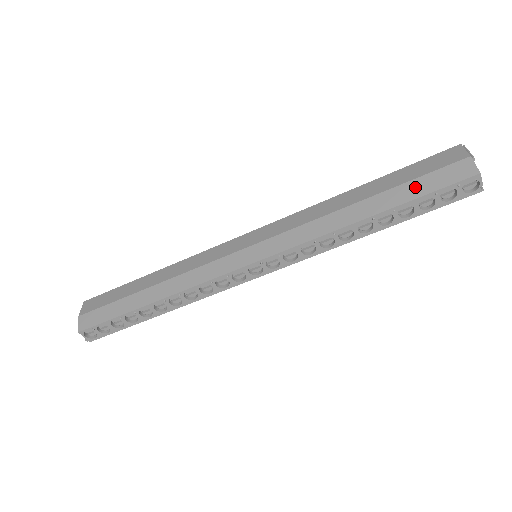
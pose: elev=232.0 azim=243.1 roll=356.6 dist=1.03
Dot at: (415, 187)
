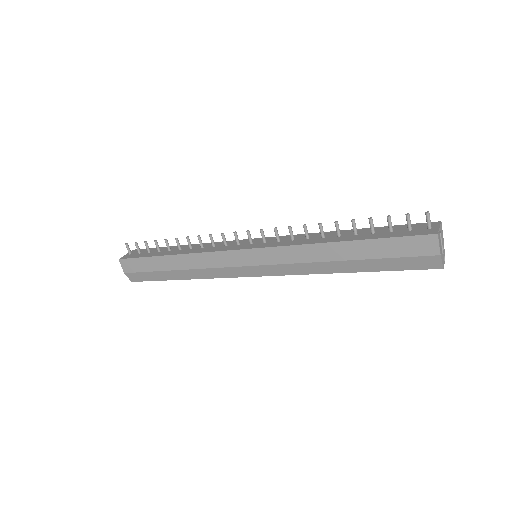
Dot at: (389, 264)
